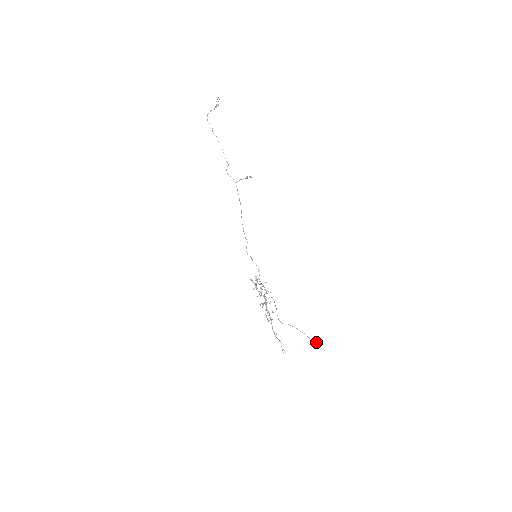
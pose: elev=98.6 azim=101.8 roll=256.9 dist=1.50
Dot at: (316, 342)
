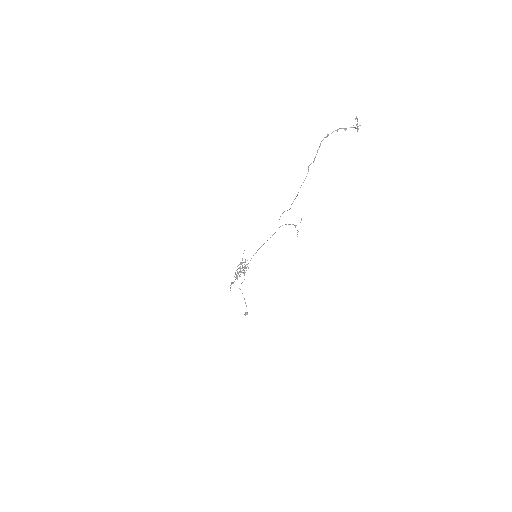
Dot at: occluded
